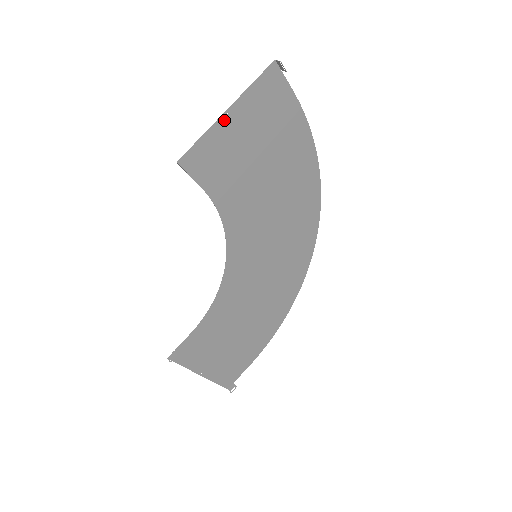
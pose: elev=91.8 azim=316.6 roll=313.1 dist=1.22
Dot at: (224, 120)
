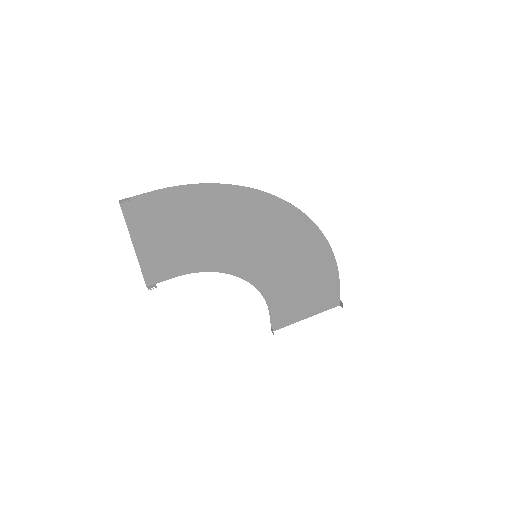
Dot at: (139, 250)
